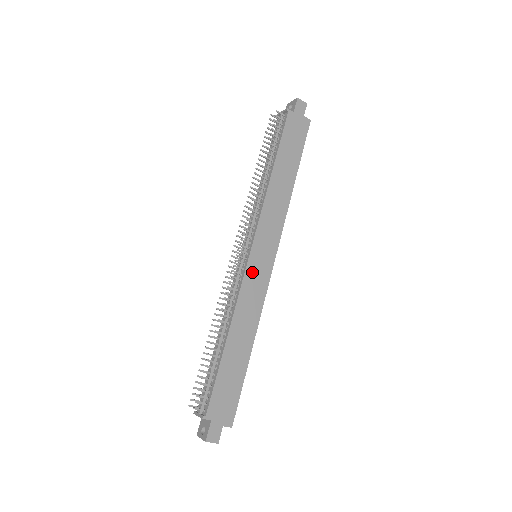
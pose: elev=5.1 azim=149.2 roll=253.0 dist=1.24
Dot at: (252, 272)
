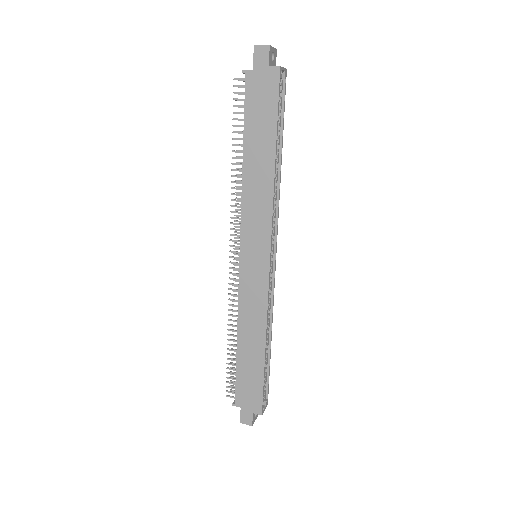
Dot at: (247, 278)
